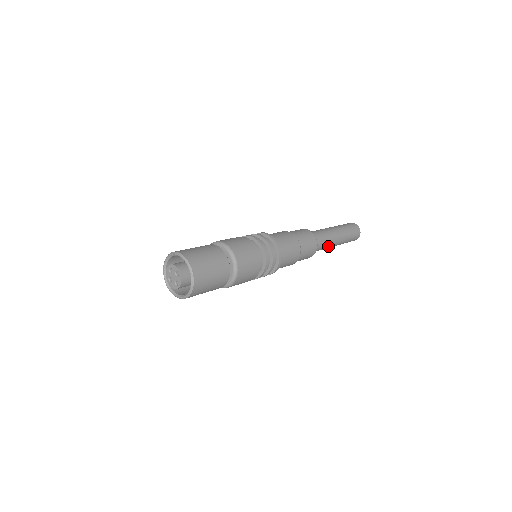
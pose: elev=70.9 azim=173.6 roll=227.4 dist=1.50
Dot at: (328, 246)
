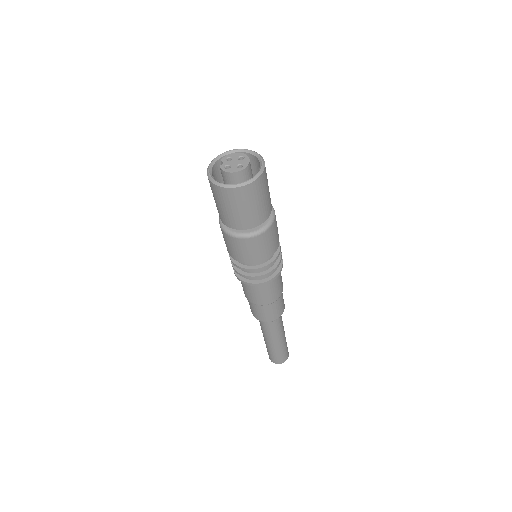
Dot at: (281, 329)
